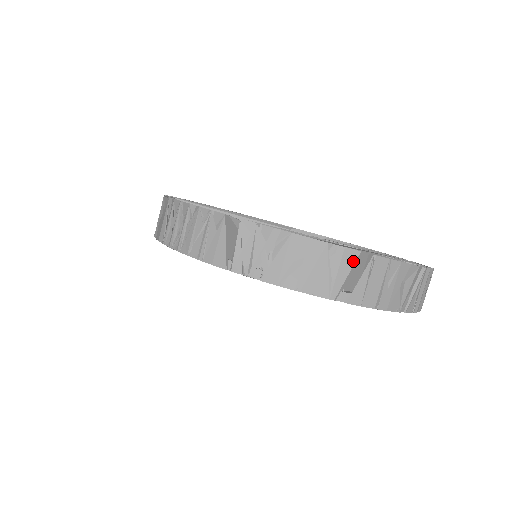
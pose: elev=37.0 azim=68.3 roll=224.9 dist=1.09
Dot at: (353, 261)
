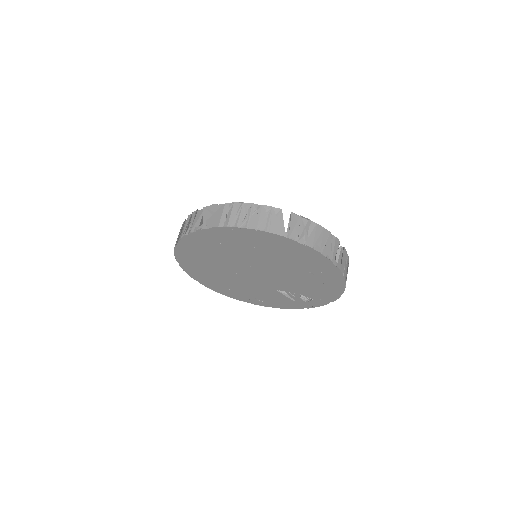
Dot at: (338, 245)
